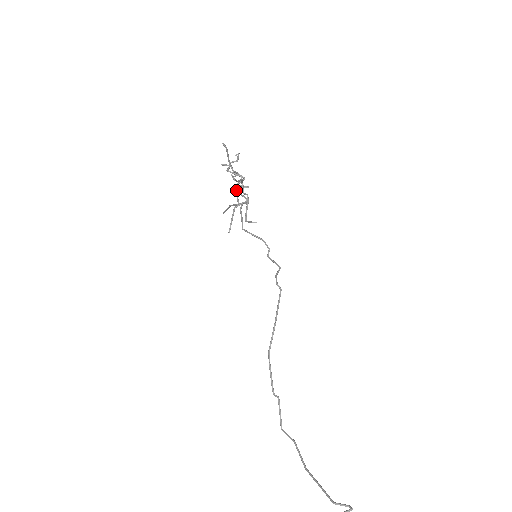
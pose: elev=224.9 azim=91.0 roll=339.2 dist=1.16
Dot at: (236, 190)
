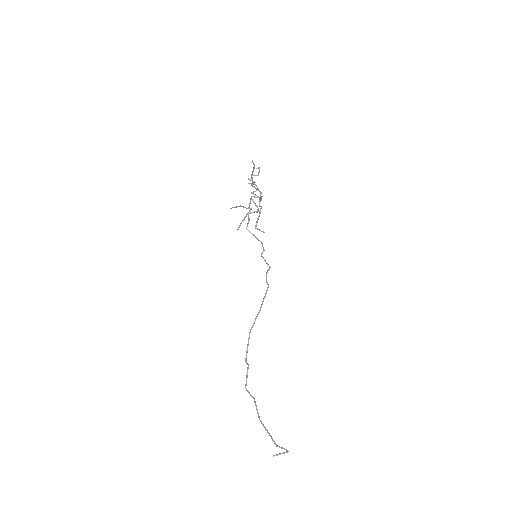
Dot at: (251, 198)
